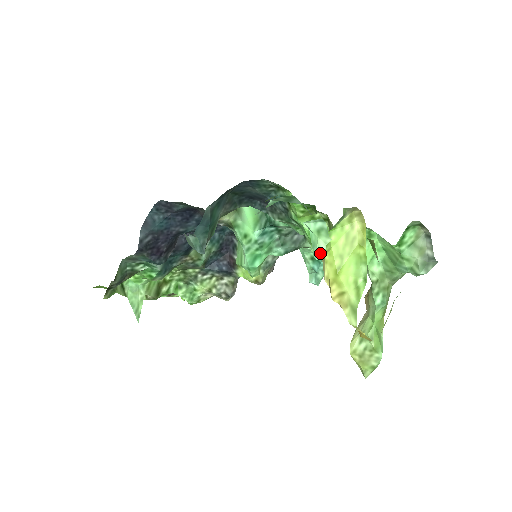
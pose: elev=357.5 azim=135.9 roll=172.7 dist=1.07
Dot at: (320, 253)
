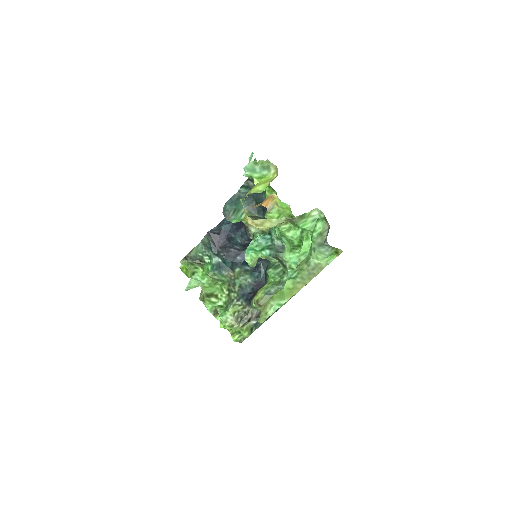
Dot at: (246, 166)
